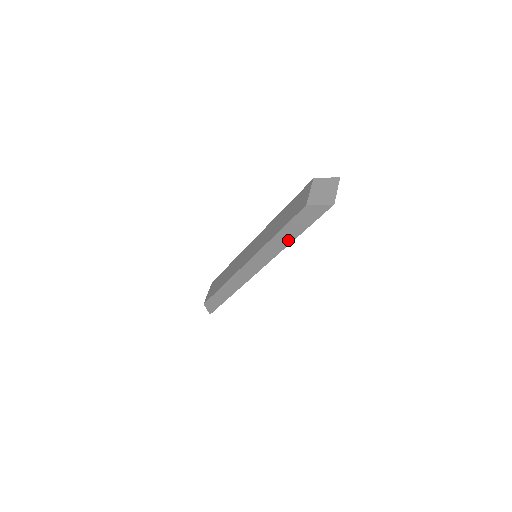
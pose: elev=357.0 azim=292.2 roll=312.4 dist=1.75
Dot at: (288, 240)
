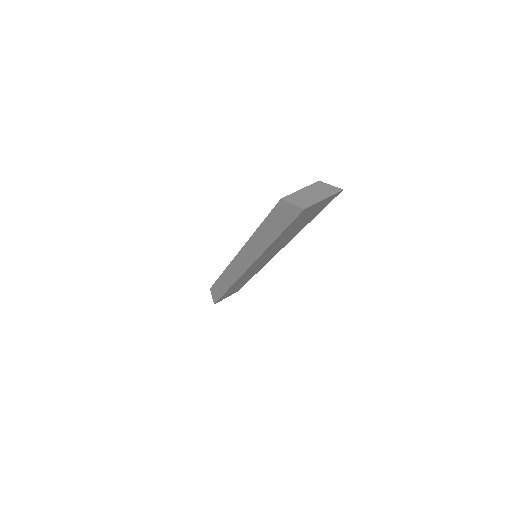
Dot at: (267, 241)
